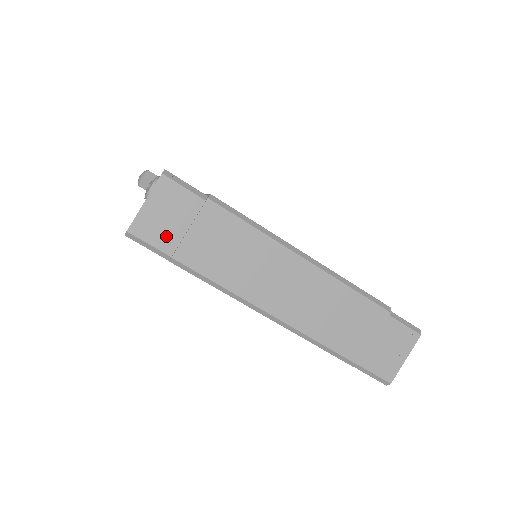
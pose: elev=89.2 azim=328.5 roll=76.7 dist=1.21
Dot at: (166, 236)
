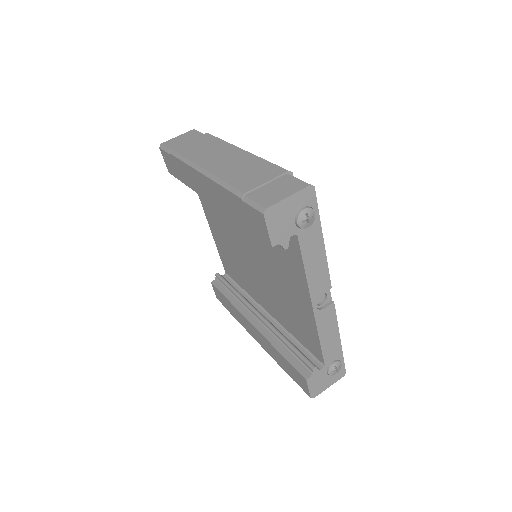
Dot at: (176, 145)
